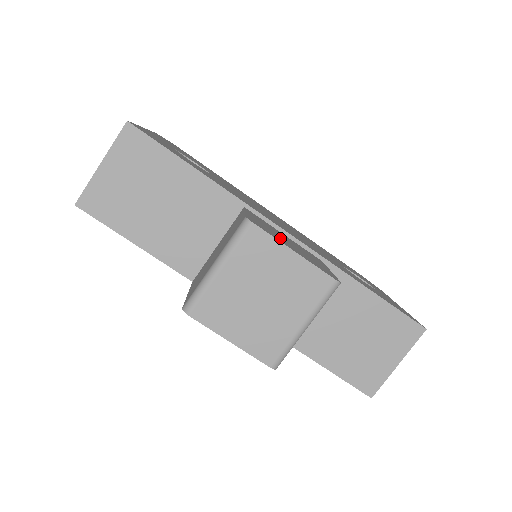
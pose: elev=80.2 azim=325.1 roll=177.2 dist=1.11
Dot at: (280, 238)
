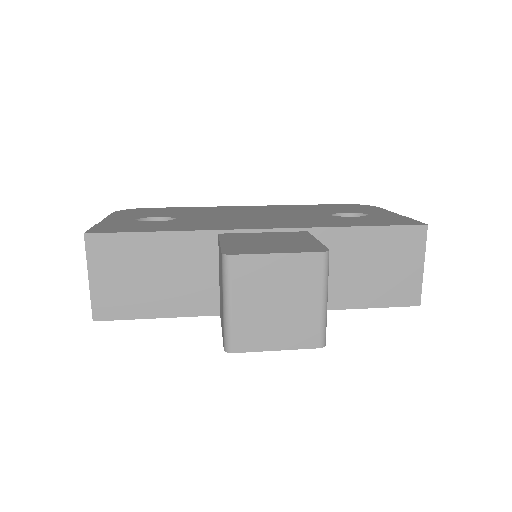
Dot at: (260, 247)
